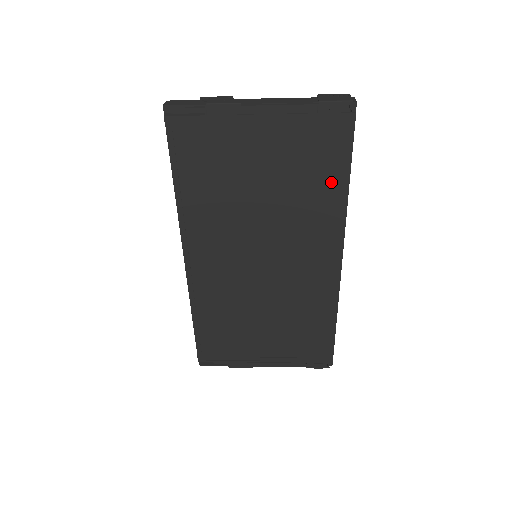
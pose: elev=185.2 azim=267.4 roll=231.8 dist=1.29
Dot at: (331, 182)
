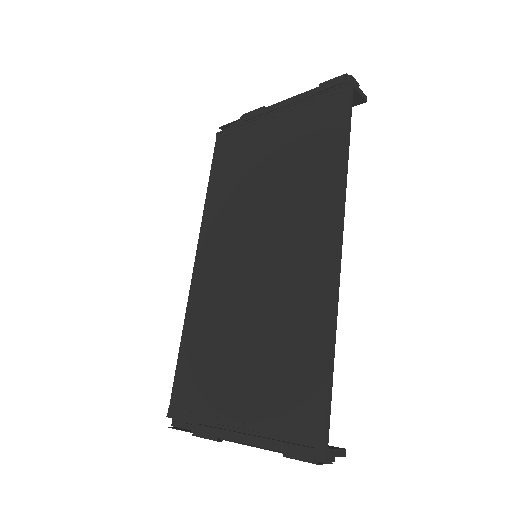
Dot at: (328, 150)
